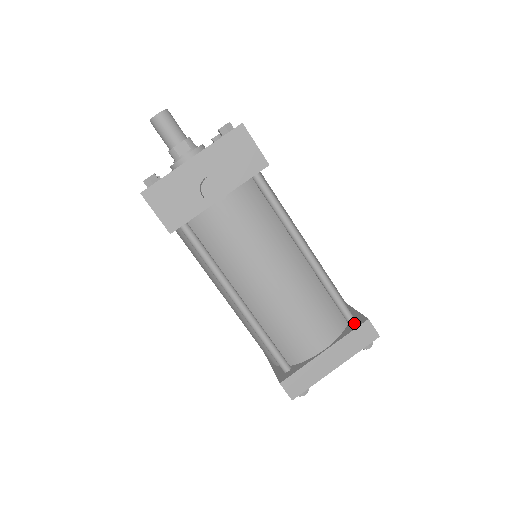
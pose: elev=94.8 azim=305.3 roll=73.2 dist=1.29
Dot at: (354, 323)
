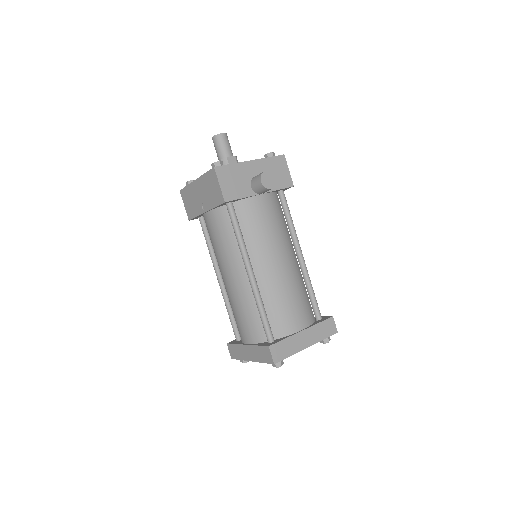
Dot at: (321, 319)
